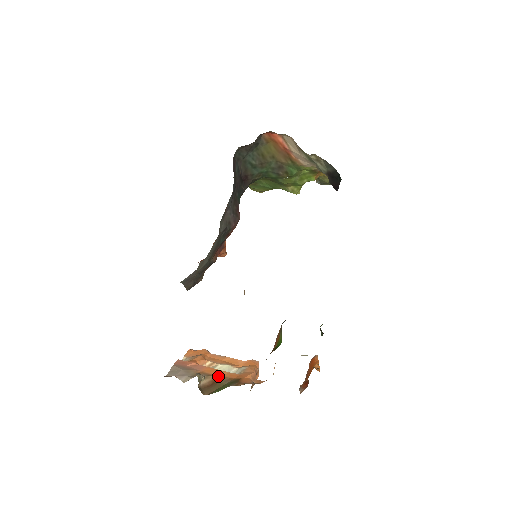
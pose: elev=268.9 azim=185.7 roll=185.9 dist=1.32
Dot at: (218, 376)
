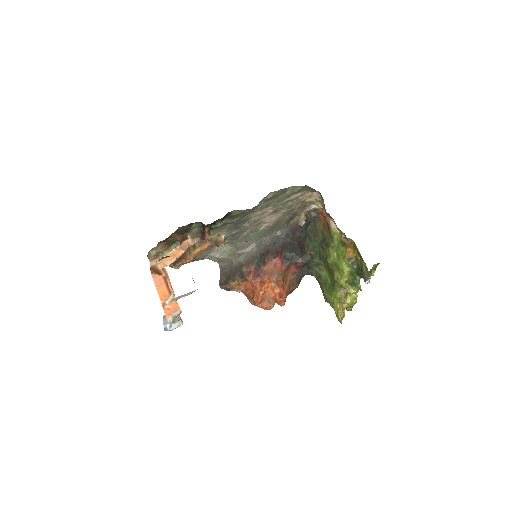
Dot at: occluded
